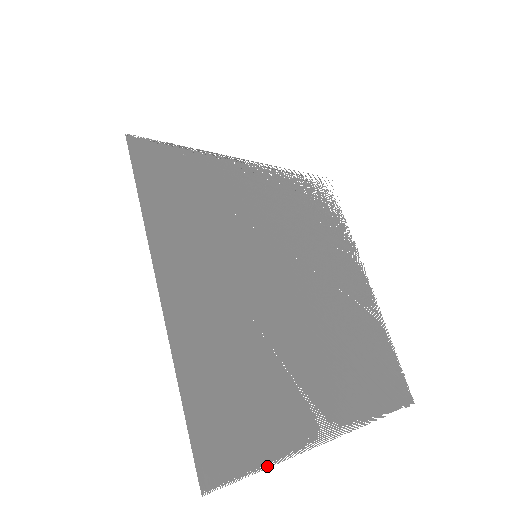
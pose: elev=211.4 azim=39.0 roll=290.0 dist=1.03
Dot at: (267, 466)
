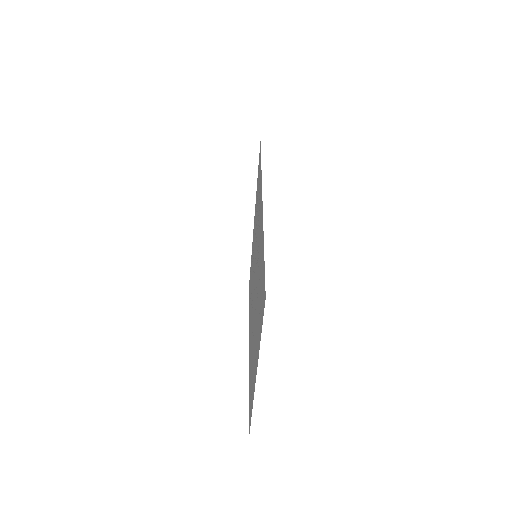
Dot at: occluded
